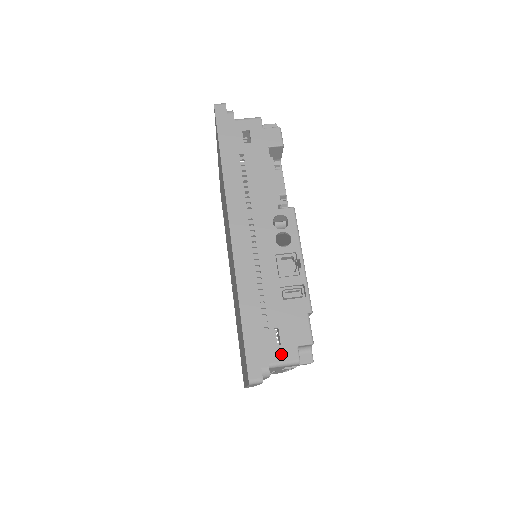
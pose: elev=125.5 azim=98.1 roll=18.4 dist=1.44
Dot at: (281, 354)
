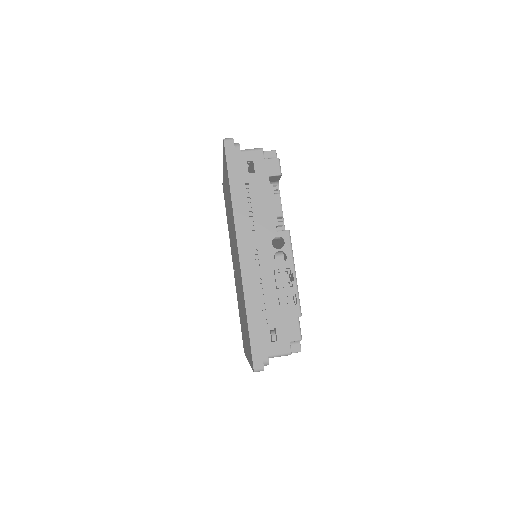
Dot at: (277, 348)
